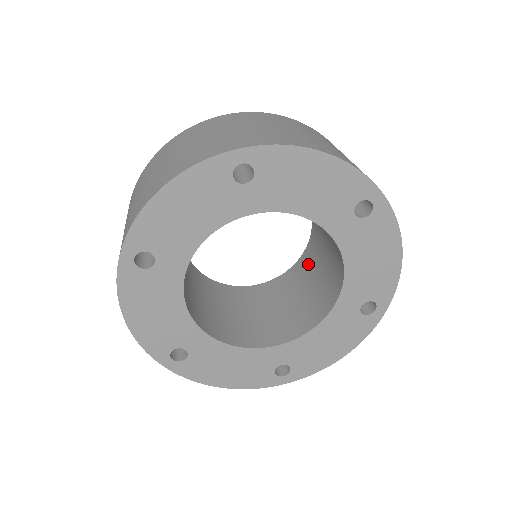
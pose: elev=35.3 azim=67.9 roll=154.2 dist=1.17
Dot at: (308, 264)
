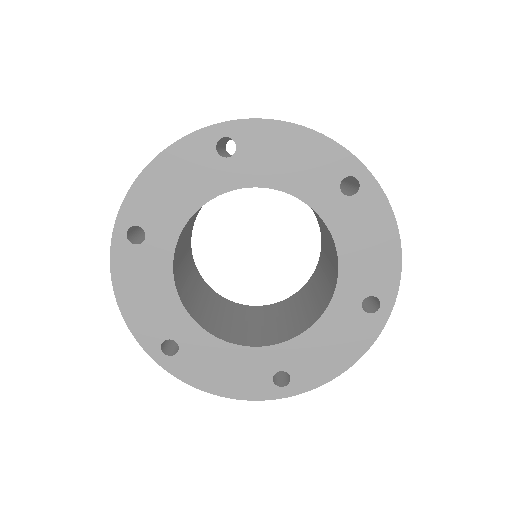
Dot at: (262, 313)
